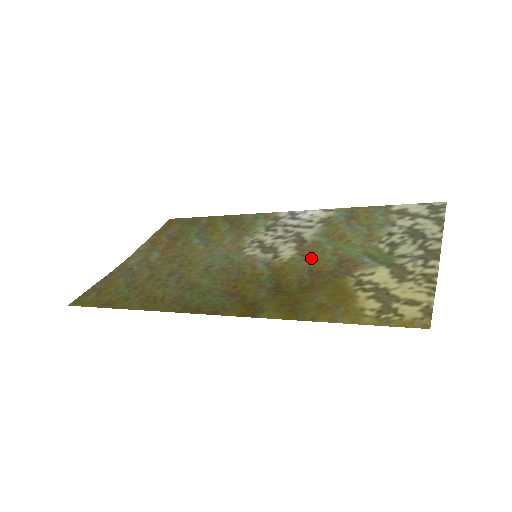
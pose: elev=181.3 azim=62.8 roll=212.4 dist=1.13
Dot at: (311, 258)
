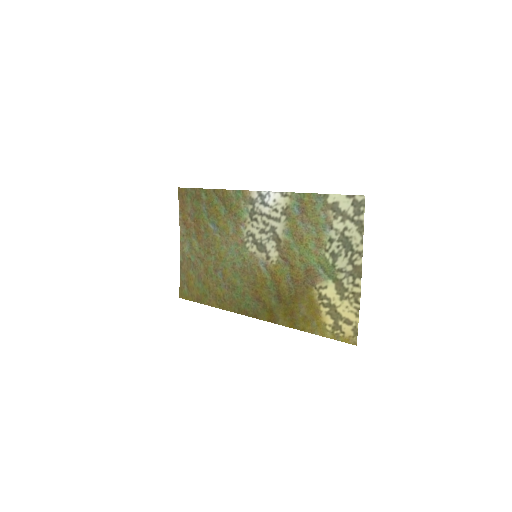
Dot at: (289, 264)
